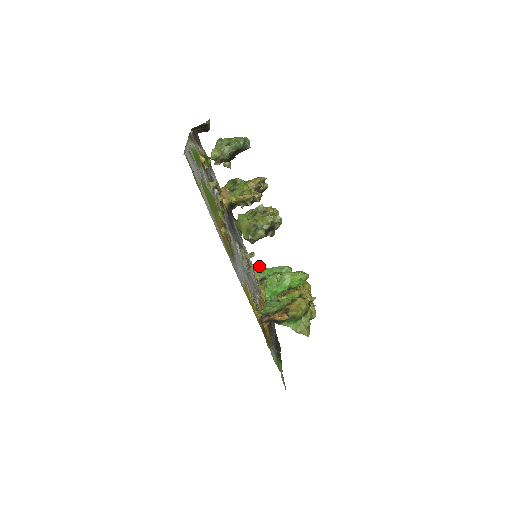
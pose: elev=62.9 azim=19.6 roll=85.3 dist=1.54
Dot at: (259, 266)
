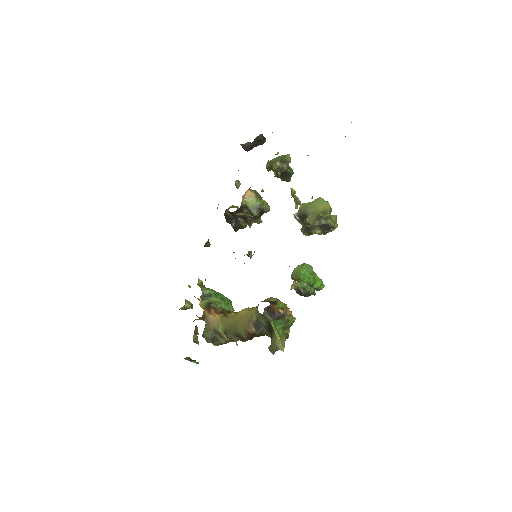
Dot at: occluded
